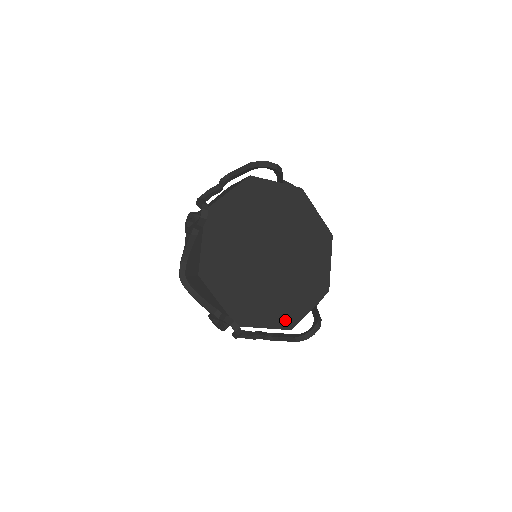
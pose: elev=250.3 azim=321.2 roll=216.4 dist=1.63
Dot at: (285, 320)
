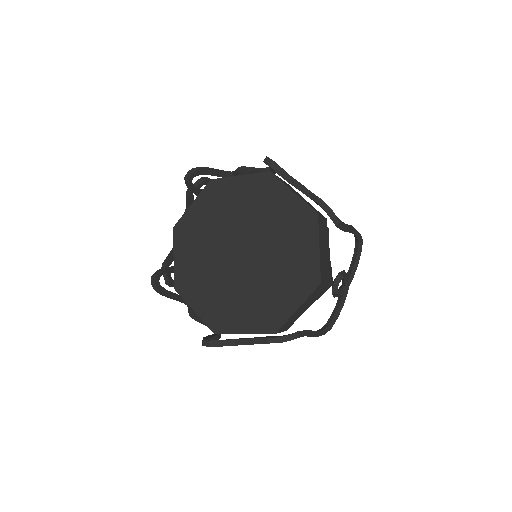
Dot at: (215, 320)
